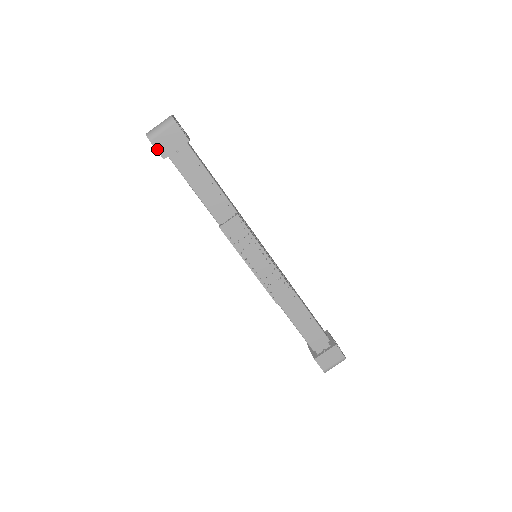
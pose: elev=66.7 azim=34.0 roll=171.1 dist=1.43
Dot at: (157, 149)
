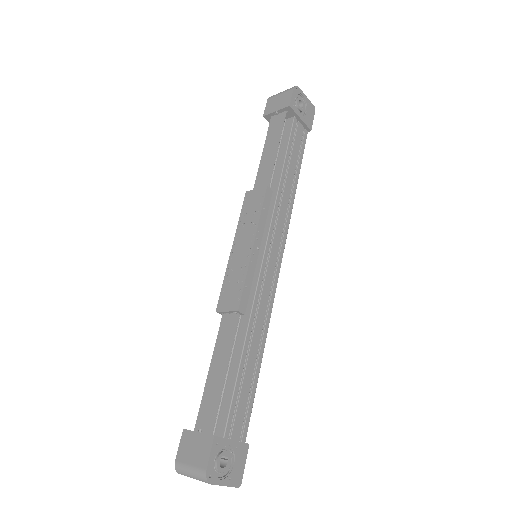
Dot at: (266, 107)
